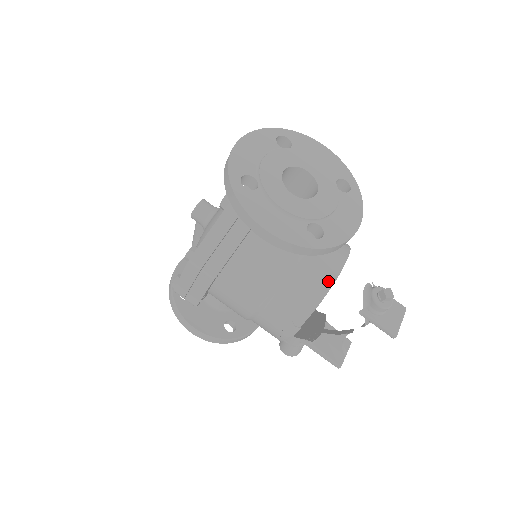
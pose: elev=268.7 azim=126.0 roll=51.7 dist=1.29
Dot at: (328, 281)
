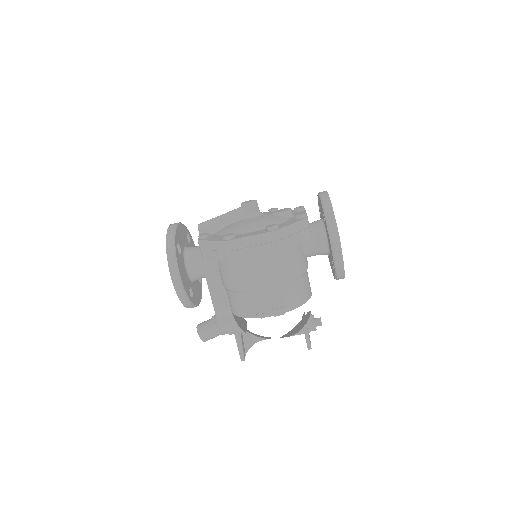
Dot at: (309, 295)
